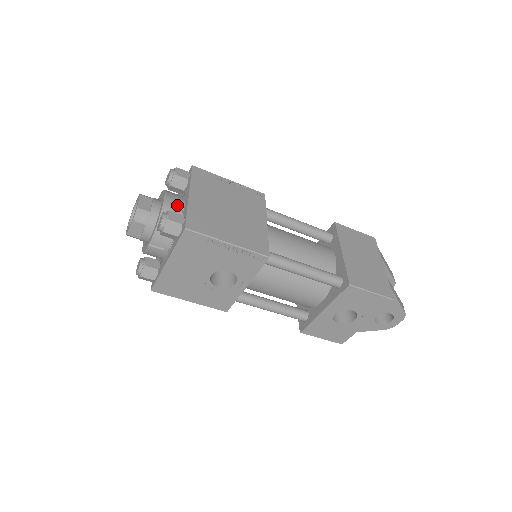
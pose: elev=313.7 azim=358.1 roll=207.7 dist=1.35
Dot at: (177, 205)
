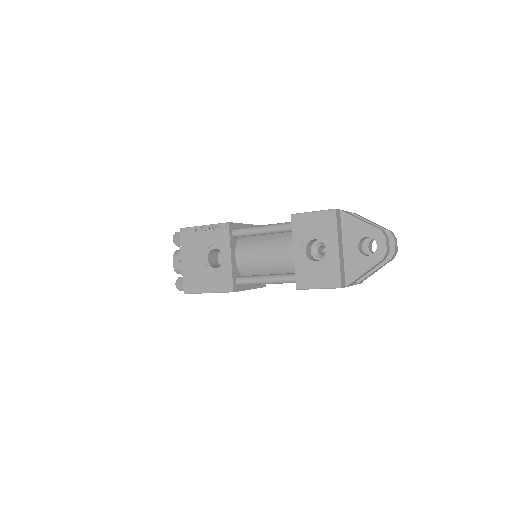
Dot at: occluded
